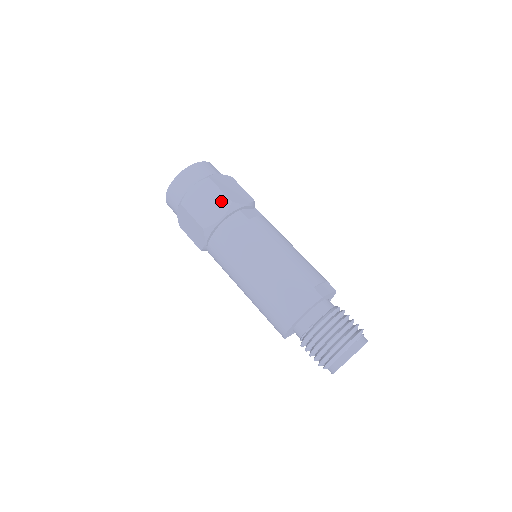
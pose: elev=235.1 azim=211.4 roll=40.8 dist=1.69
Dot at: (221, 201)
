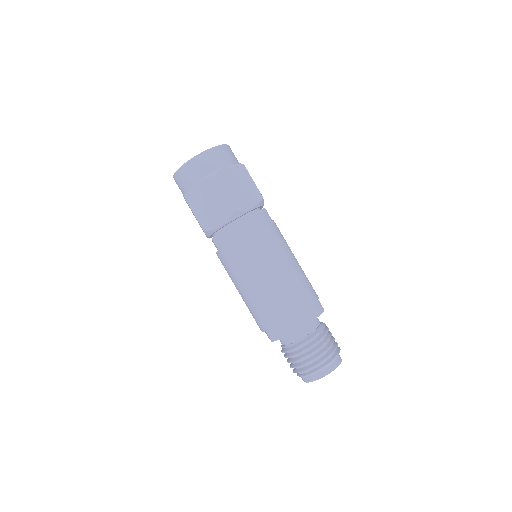
Dot at: (253, 192)
